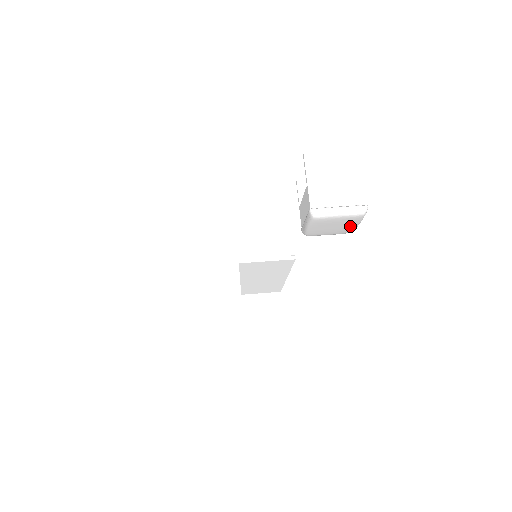
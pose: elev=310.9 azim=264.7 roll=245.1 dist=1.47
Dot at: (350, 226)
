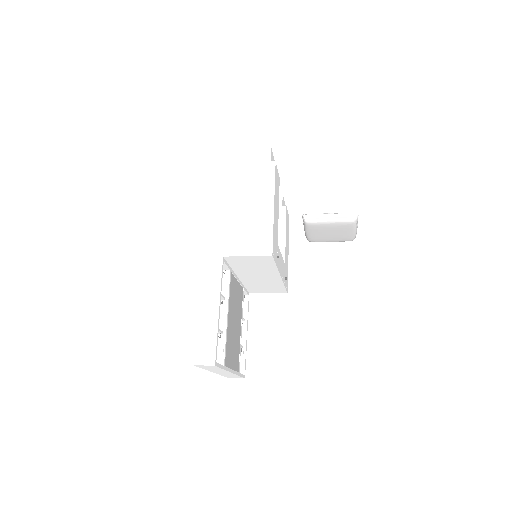
Dot at: (347, 233)
